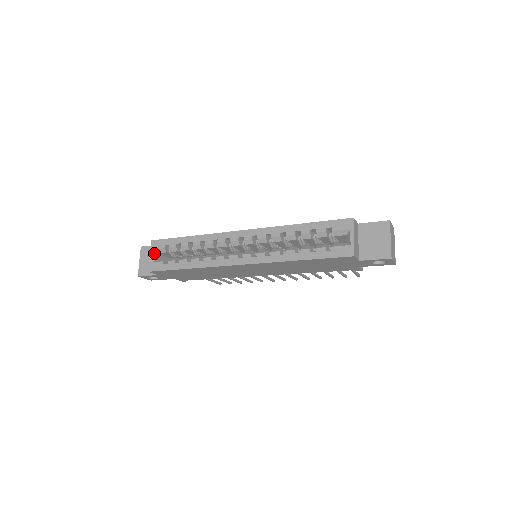
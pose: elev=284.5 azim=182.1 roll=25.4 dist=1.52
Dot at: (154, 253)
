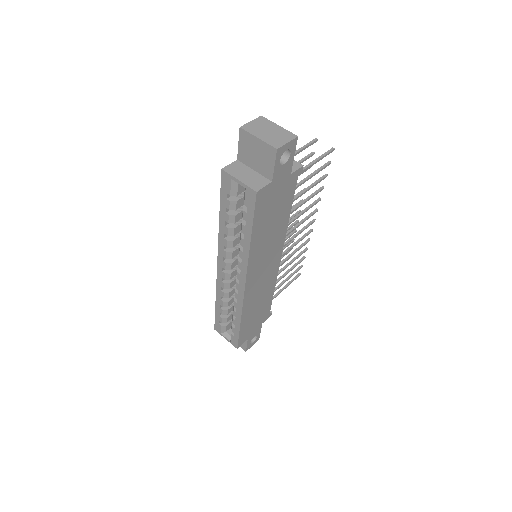
Dot at: (224, 334)
